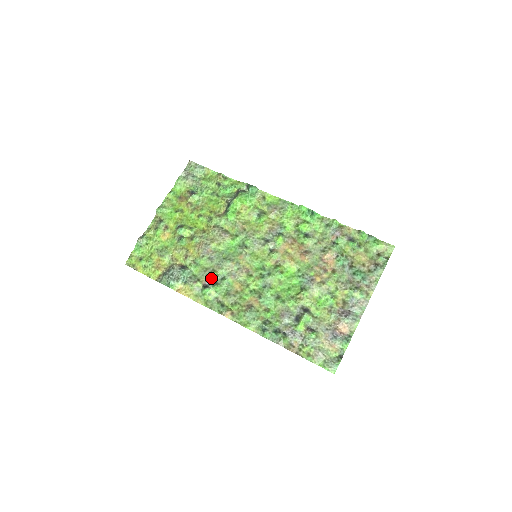
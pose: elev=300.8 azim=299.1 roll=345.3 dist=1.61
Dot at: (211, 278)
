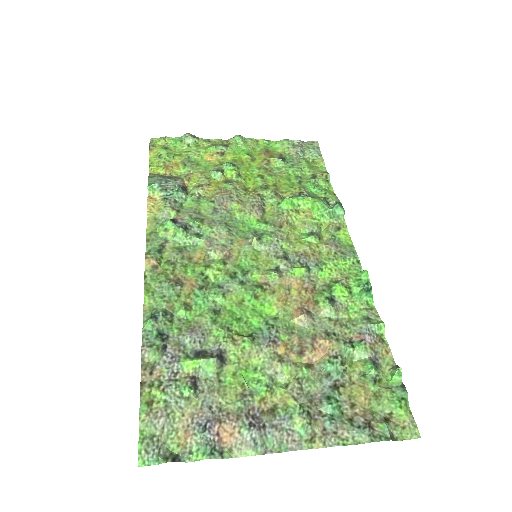
Dot at: (190, 221)
